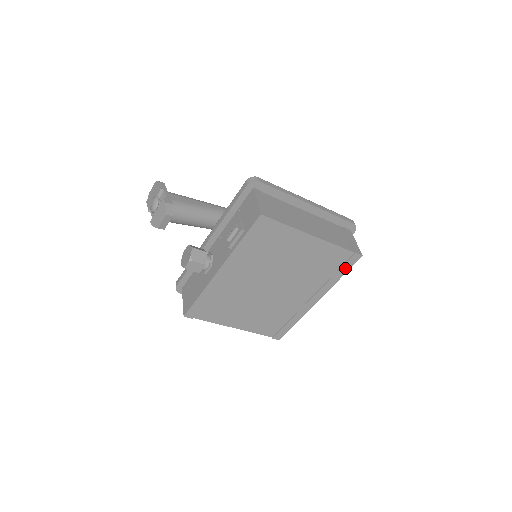
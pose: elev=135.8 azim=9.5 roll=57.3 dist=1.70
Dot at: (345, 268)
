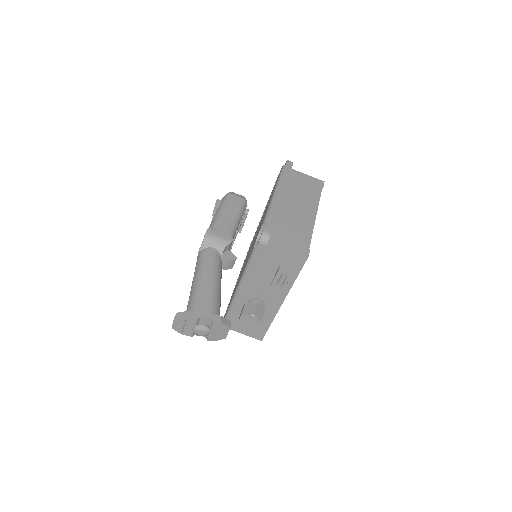
Dot at: occluded
